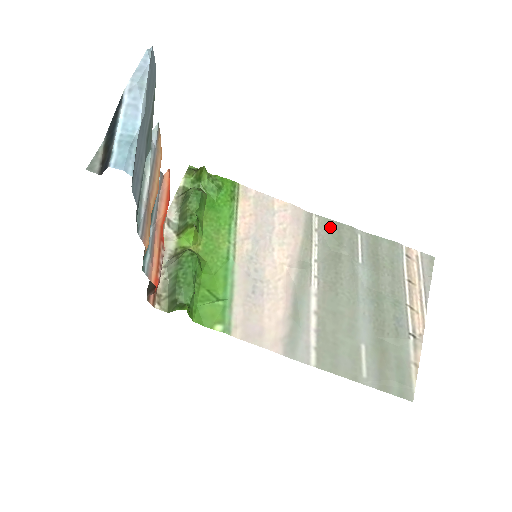
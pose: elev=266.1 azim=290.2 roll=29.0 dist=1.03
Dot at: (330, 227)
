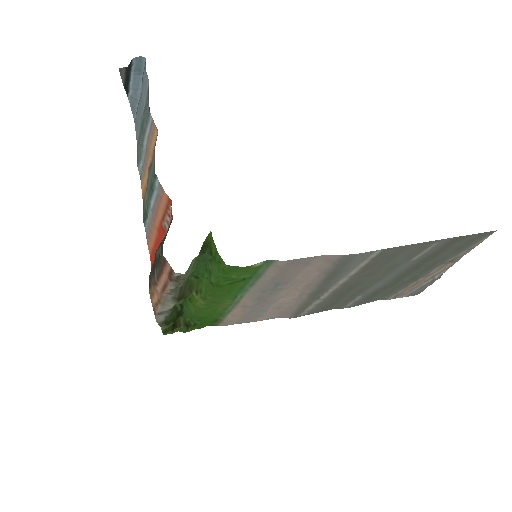
Dot at: (318, 311)
